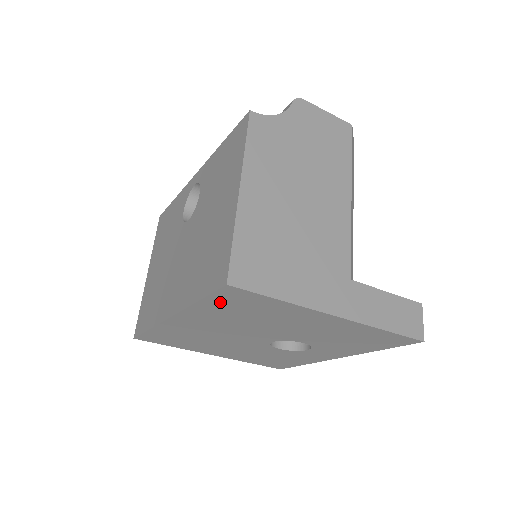
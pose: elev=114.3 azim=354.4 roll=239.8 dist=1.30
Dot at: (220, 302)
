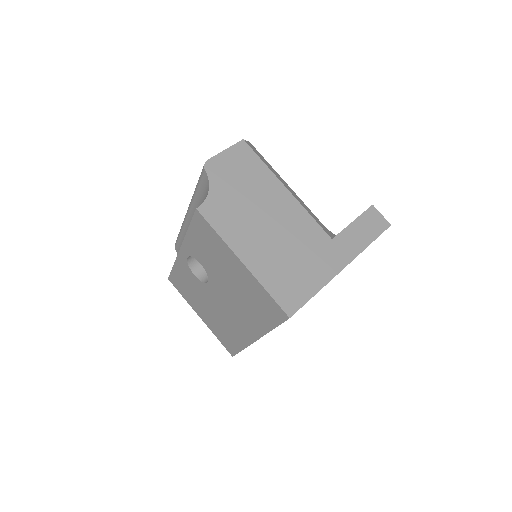
Dot at: occluded
